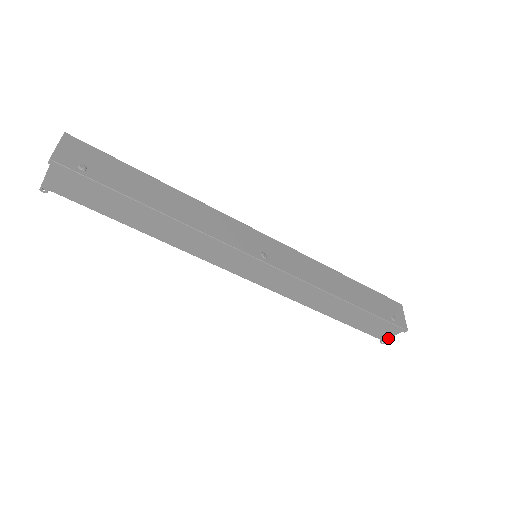
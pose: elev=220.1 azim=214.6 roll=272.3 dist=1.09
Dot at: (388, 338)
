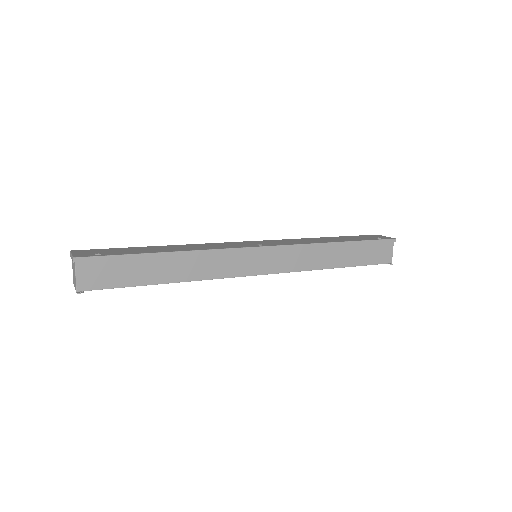
Dot at: (391, 258)
